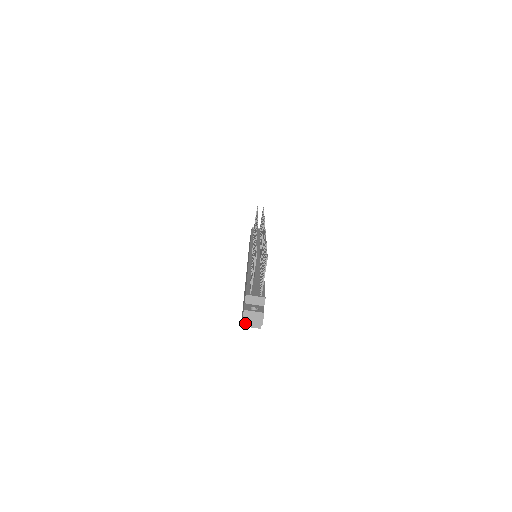
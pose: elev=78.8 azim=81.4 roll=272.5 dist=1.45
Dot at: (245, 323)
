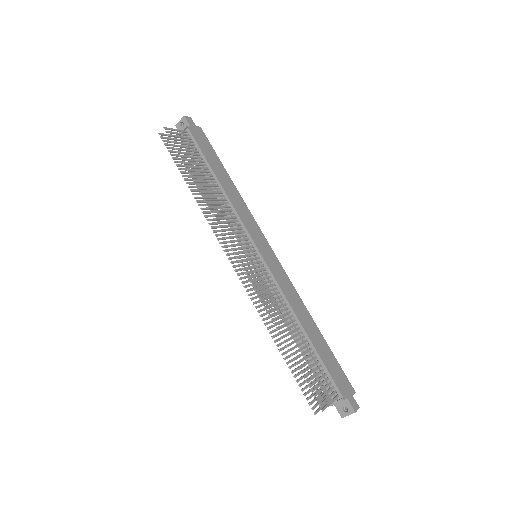
Dot at: occluded
